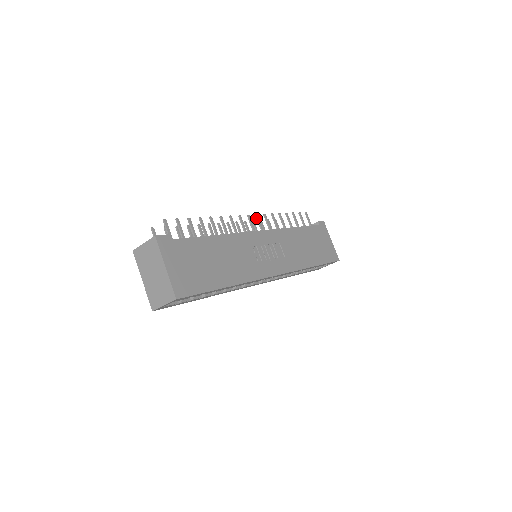
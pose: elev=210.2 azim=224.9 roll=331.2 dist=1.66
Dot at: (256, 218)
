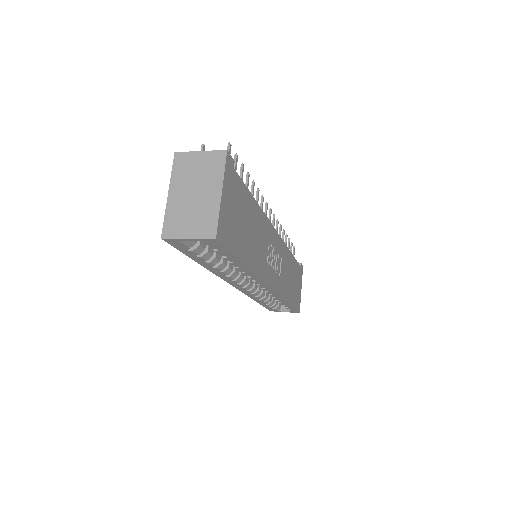
Dot at: (273, 218)
